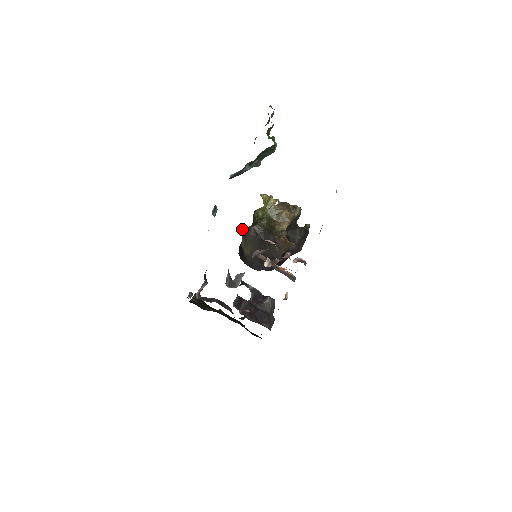
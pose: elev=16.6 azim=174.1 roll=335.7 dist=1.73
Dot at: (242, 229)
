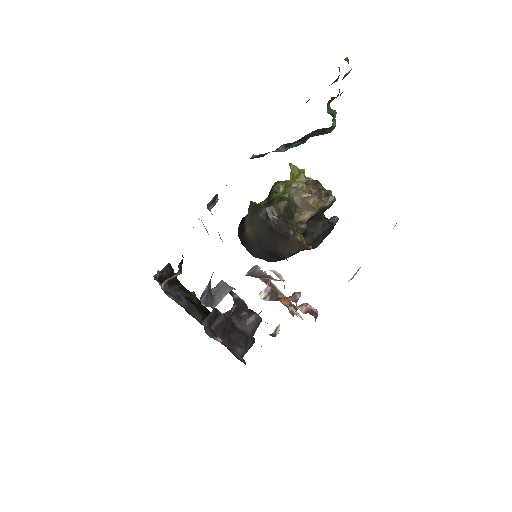
Dot at: (251, 204)
